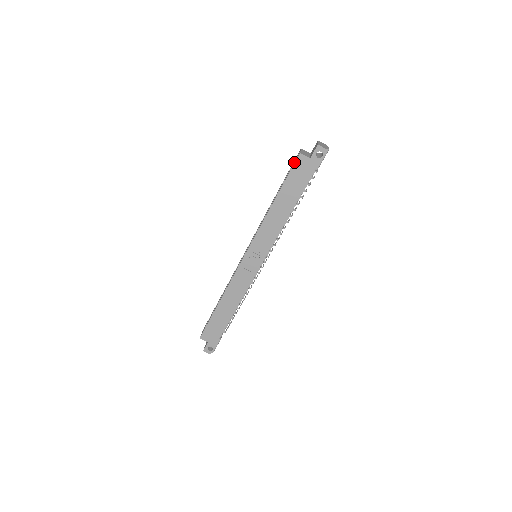
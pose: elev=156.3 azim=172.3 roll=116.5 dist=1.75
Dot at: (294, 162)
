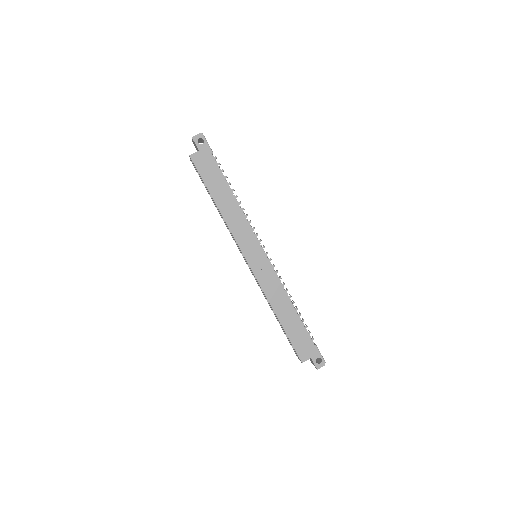
Dot at: occluded
